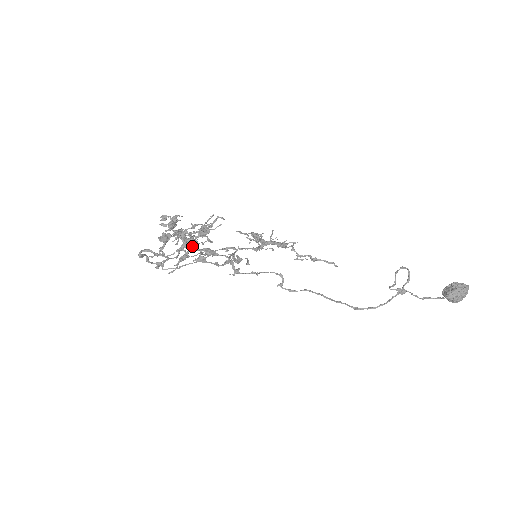
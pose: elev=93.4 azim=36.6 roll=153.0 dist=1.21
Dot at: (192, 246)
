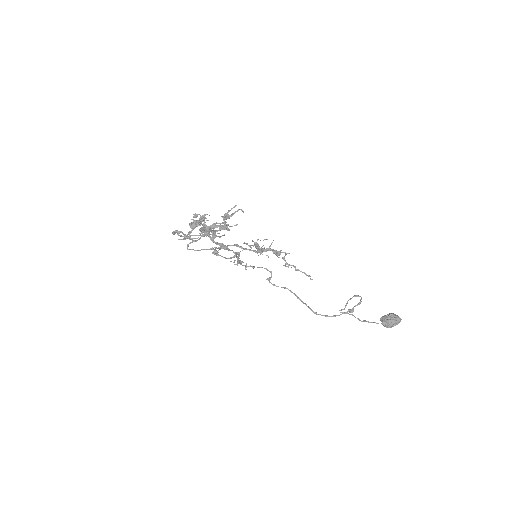
Dot at: (212, 238)
